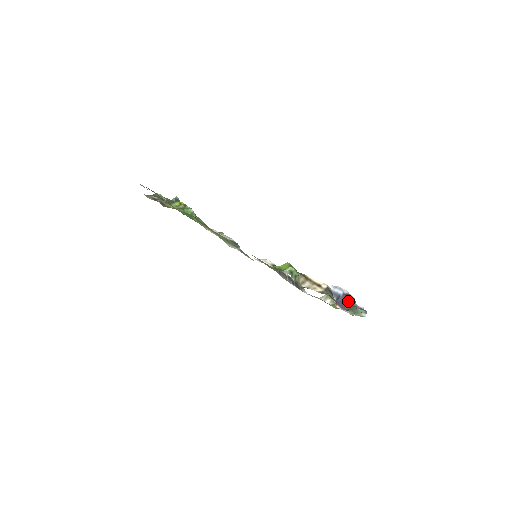
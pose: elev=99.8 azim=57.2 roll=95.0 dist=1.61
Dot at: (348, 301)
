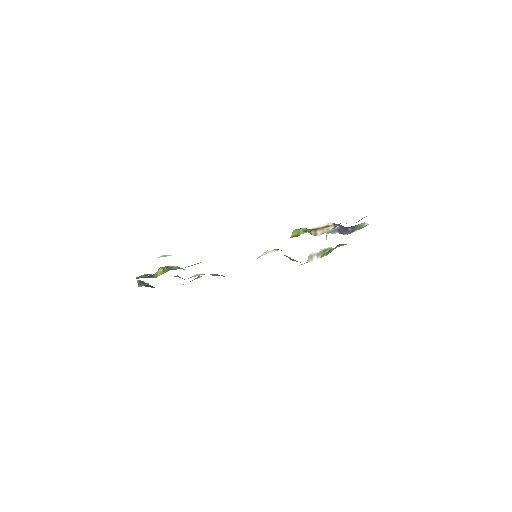
Dot at: (346, 227)
